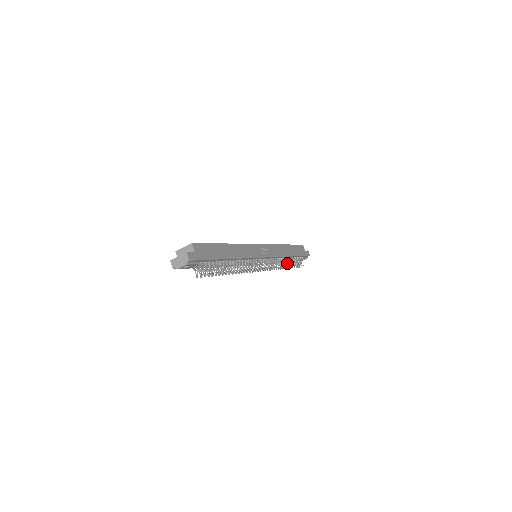
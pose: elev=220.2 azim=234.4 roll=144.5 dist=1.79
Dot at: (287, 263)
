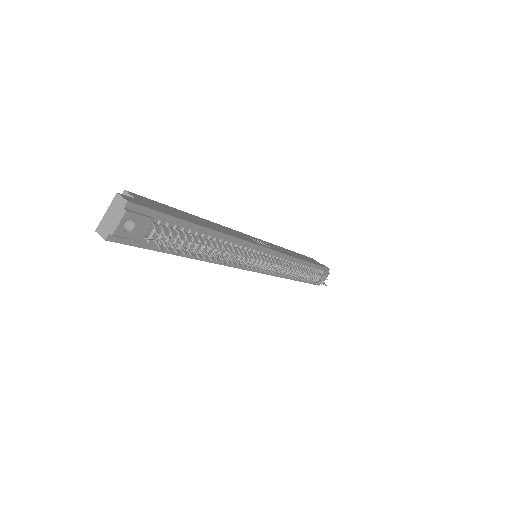
Dot at: (306, 276)
